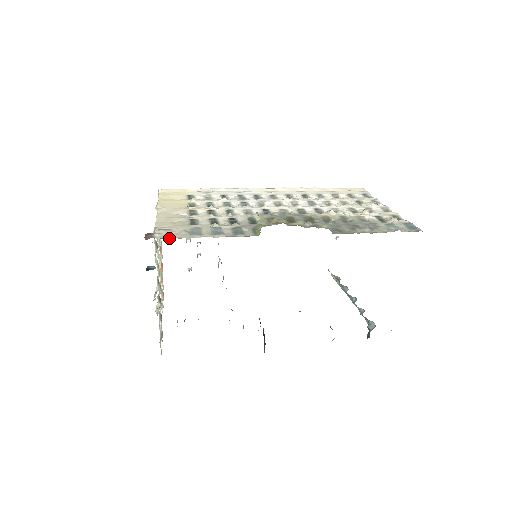
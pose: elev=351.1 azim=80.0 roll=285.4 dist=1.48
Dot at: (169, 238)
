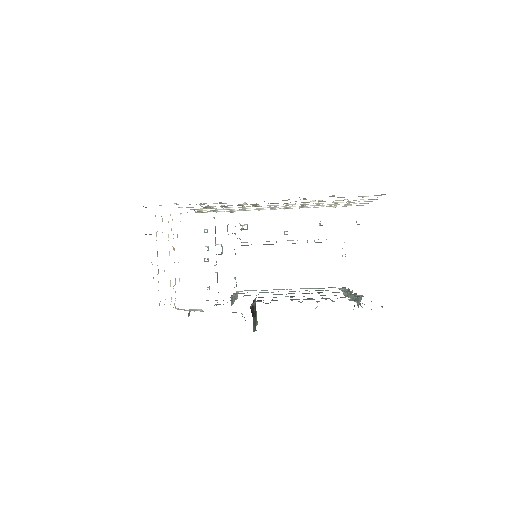
Dot at: occluded
